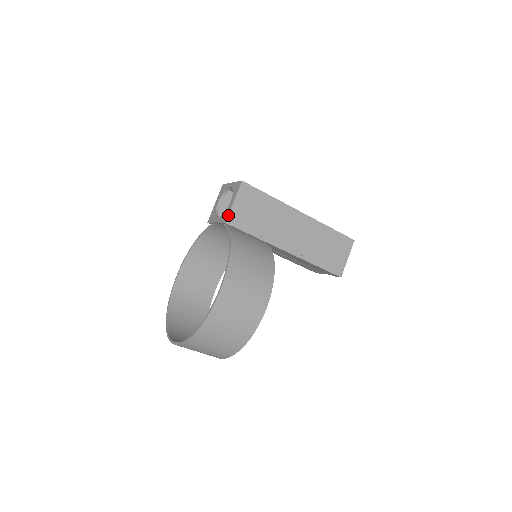
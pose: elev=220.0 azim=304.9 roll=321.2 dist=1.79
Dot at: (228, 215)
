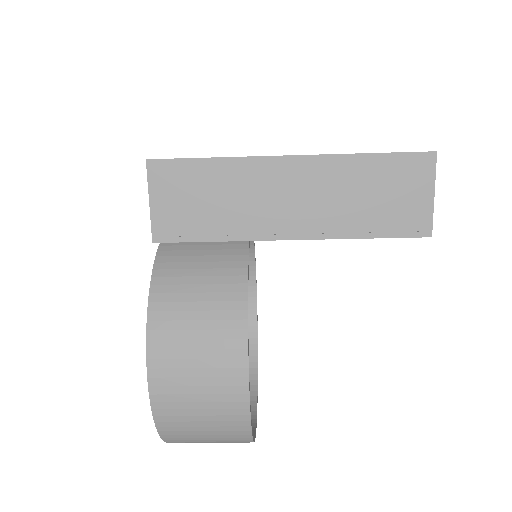
Dot at: (151, 228)
